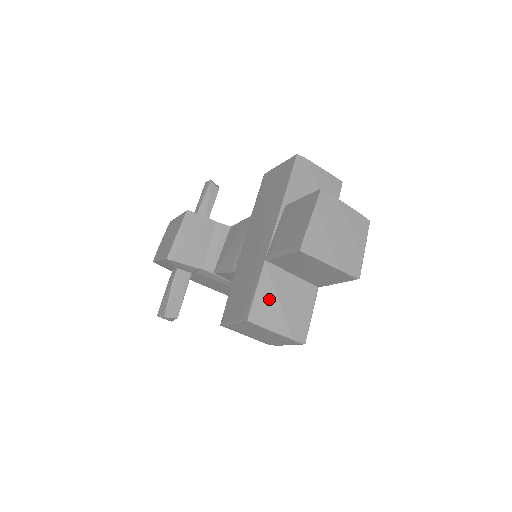
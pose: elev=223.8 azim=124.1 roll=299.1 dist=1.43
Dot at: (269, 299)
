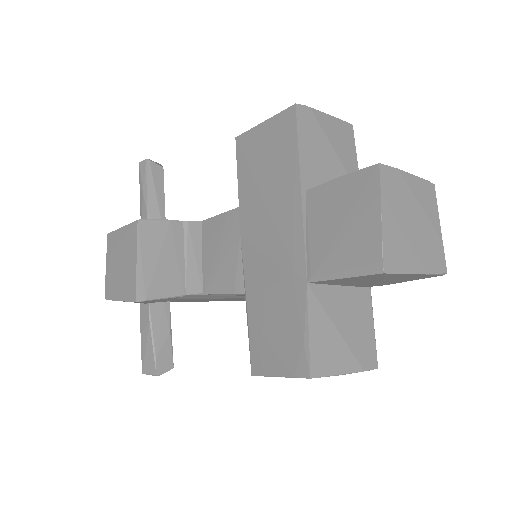
Dot at: (326, 334)
